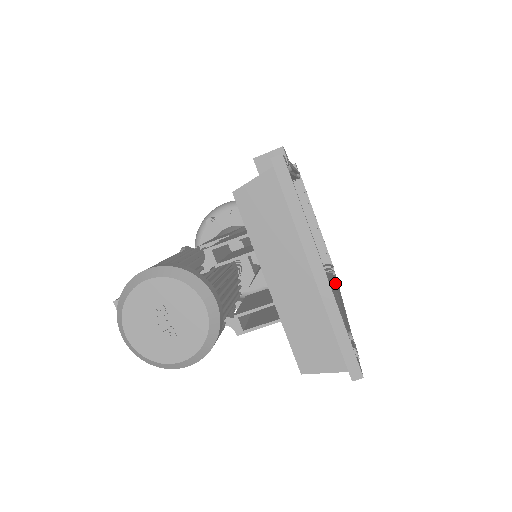
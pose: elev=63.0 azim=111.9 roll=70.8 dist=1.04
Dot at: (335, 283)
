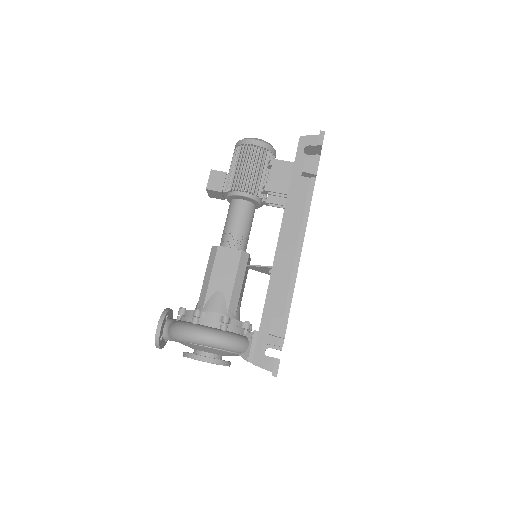
Dot at: (292, 289)
